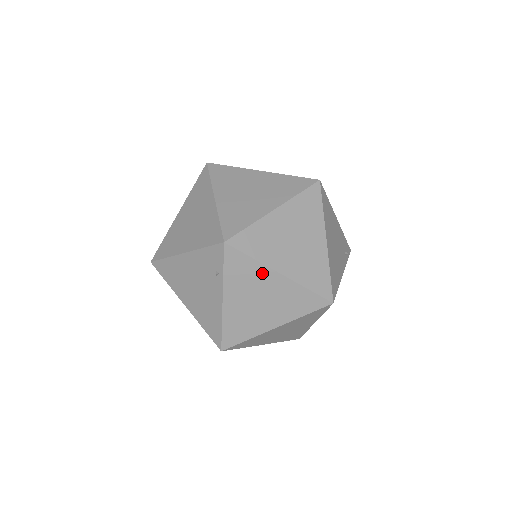
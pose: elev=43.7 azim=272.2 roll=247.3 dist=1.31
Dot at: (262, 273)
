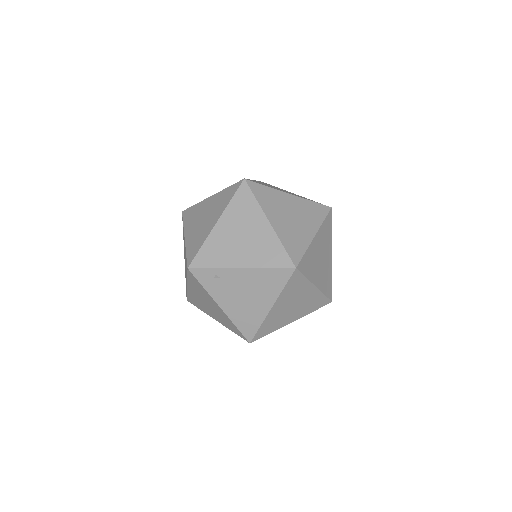
Dot at: occluded
